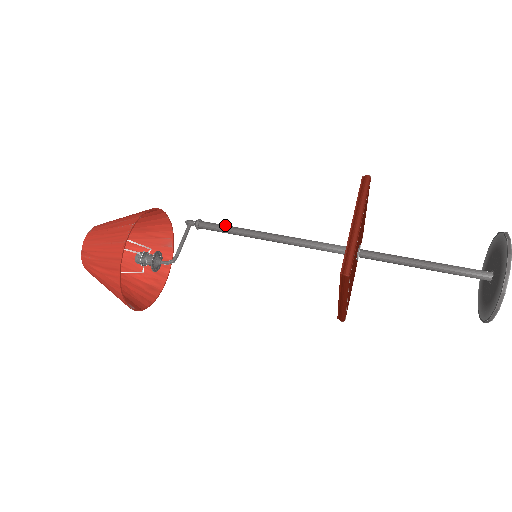
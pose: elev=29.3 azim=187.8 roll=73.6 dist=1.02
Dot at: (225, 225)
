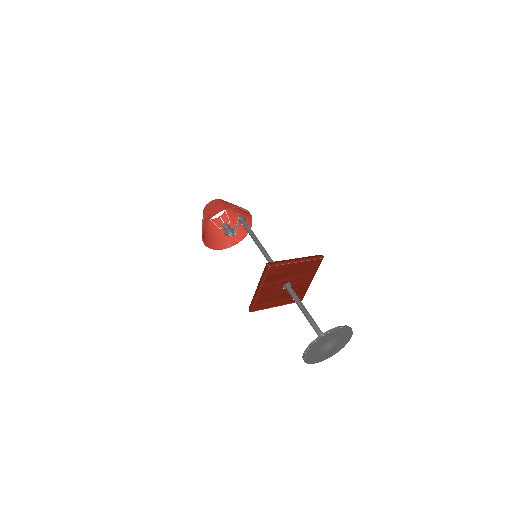
Dot at: (248, 230)
